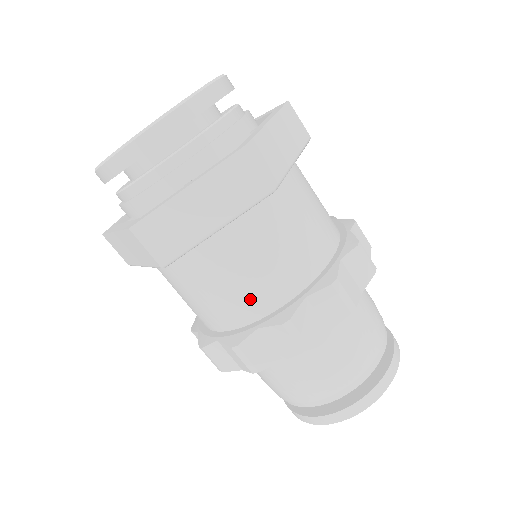
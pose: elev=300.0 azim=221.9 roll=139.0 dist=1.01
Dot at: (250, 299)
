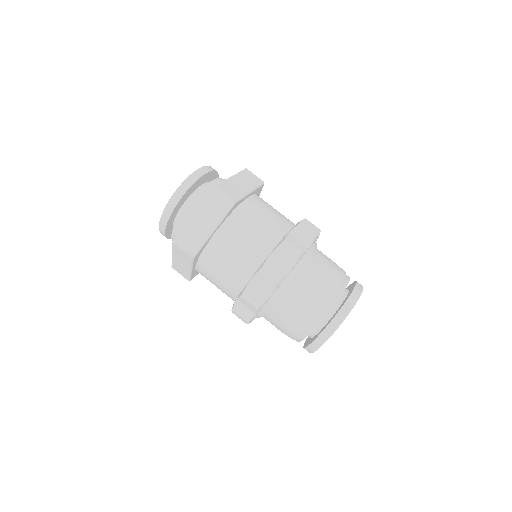
Dot at: (243, 266)
